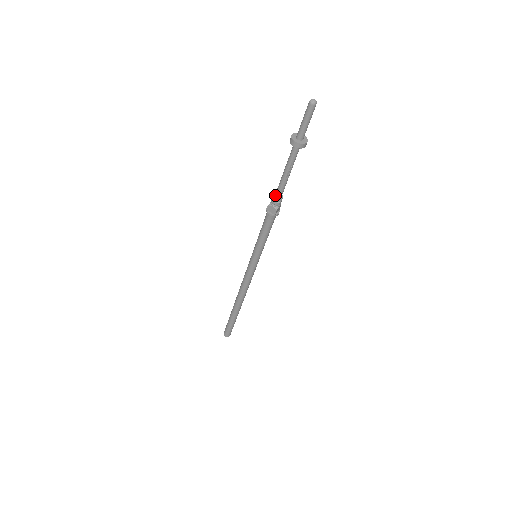
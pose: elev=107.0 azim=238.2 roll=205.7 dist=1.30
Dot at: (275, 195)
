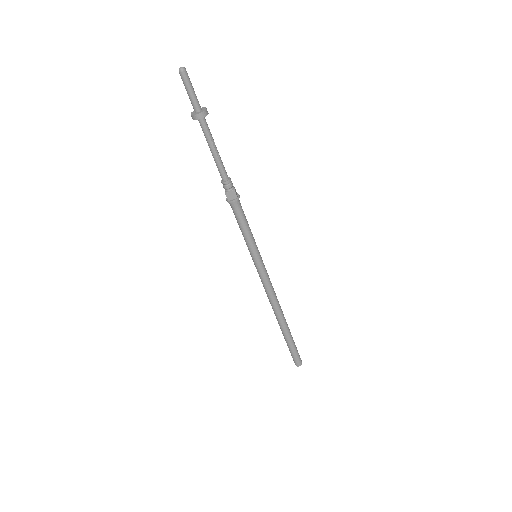
Dot at: (223, 181)
